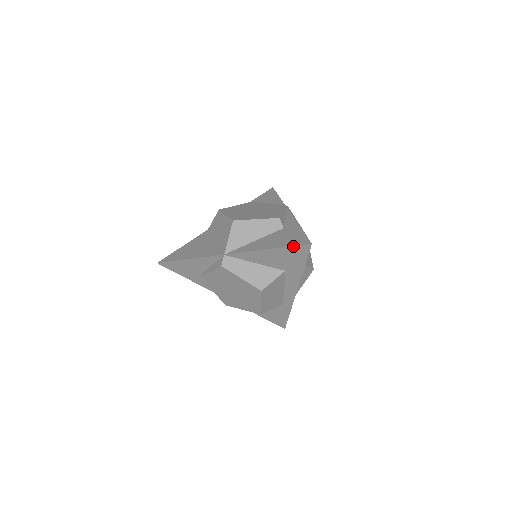
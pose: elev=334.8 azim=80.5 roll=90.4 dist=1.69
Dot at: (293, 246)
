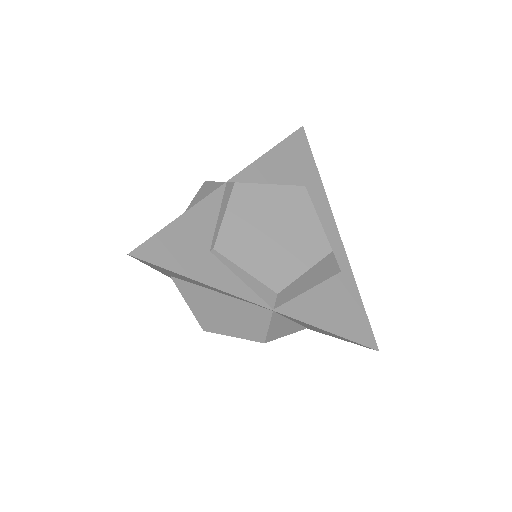
Dot at: (289, 136)
